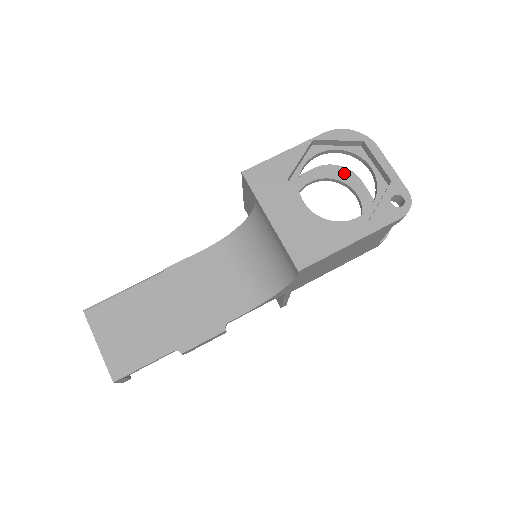
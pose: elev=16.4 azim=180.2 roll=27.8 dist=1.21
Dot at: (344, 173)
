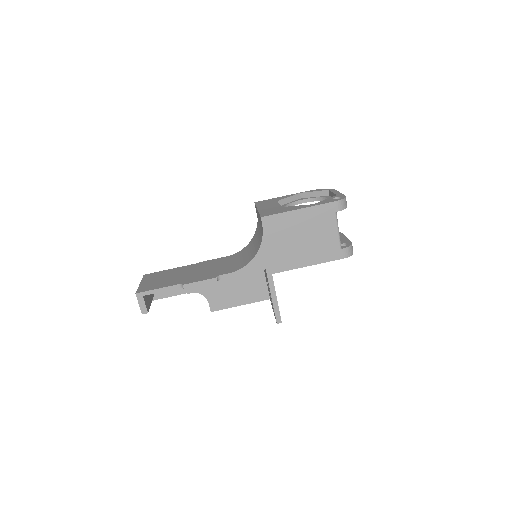
Dot at: occluded
